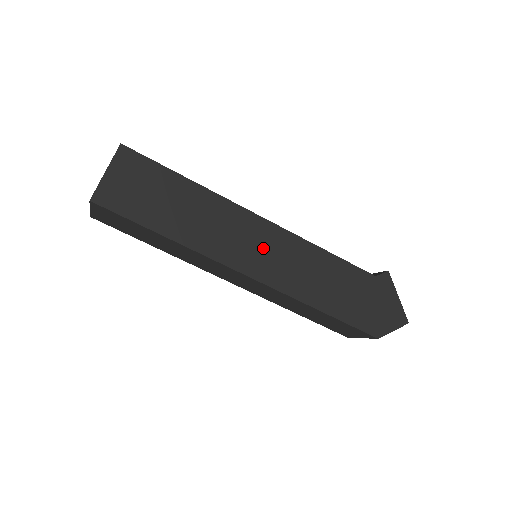
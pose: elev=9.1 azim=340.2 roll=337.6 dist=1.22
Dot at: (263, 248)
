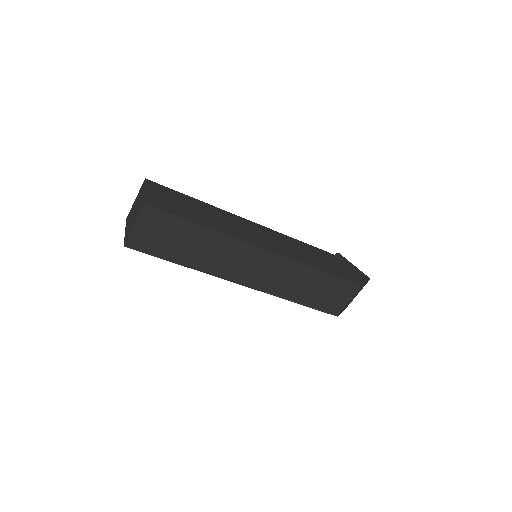
Dot at: (264, 237)
